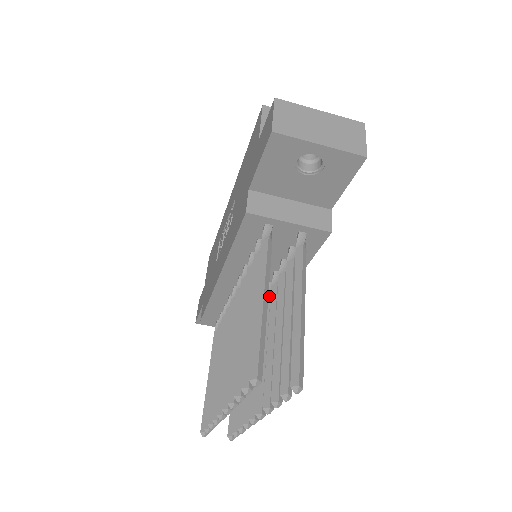
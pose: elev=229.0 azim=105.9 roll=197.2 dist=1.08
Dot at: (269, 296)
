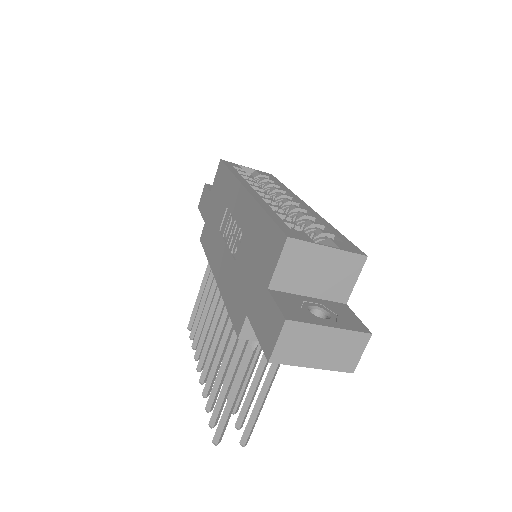
Dot at: occluded
